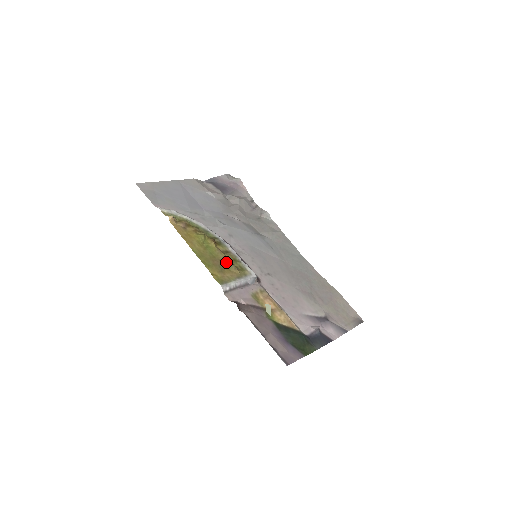
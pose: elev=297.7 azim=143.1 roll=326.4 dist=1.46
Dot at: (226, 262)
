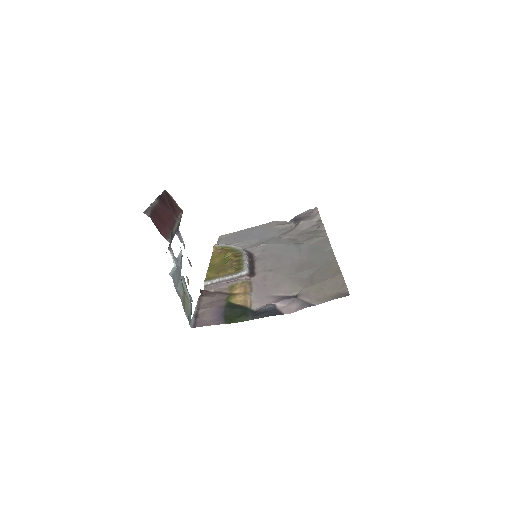
Dot at: (228, 266)
